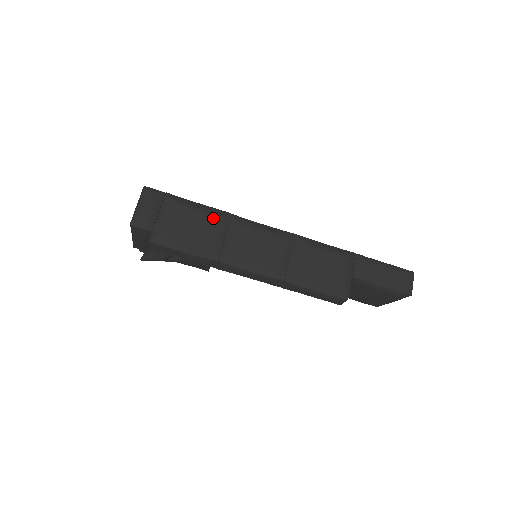
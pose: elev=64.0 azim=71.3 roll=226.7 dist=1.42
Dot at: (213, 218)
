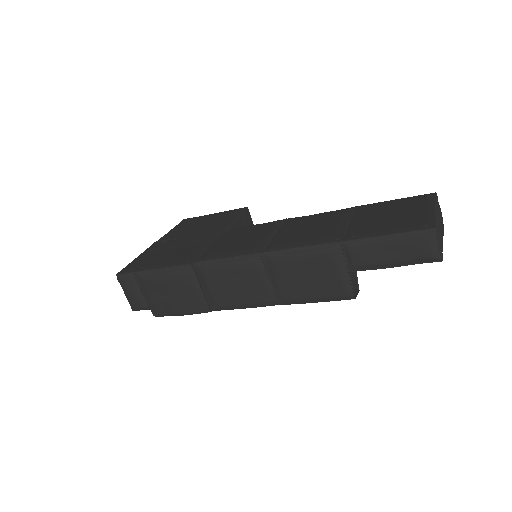
Dot at: (180, 279)
